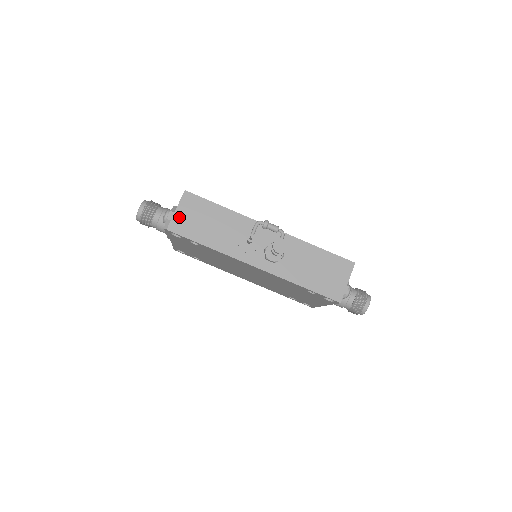
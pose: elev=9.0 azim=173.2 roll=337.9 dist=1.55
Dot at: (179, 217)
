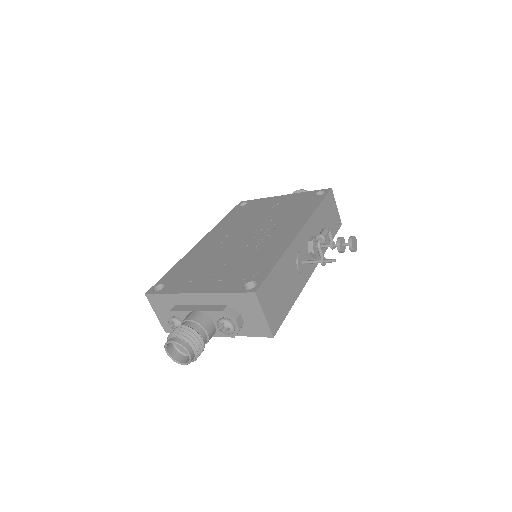
Dot at: (270, 317)
